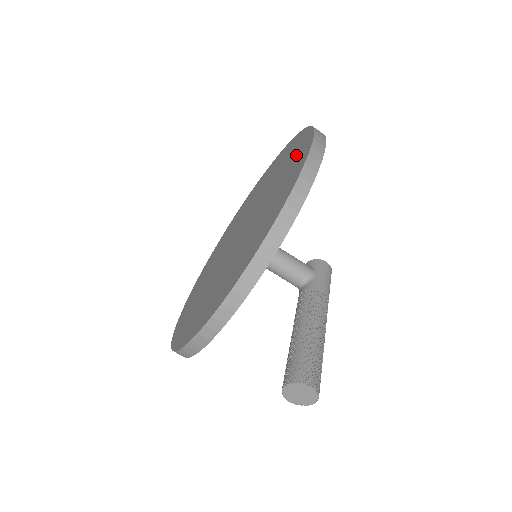
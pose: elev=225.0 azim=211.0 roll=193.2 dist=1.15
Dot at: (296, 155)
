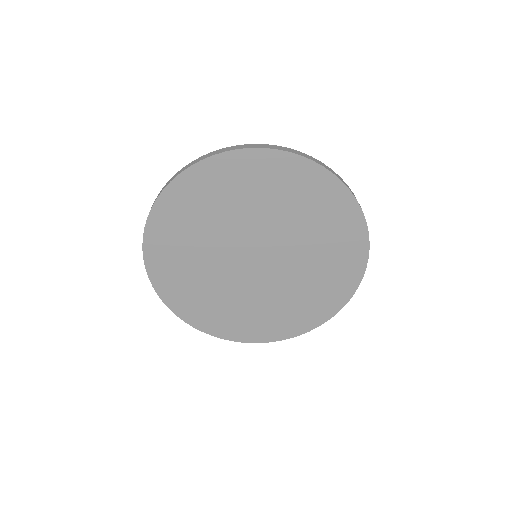
Dot at: (346, 246)
